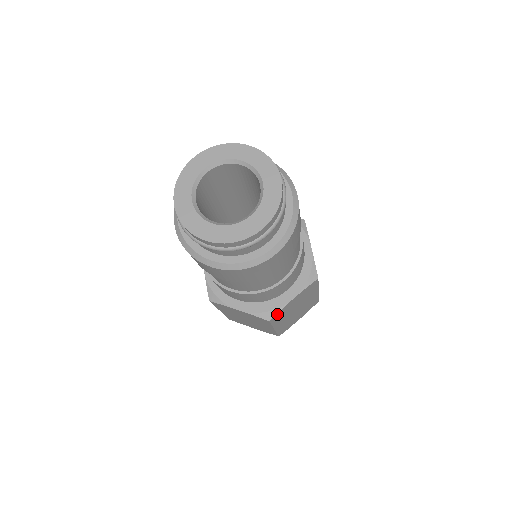
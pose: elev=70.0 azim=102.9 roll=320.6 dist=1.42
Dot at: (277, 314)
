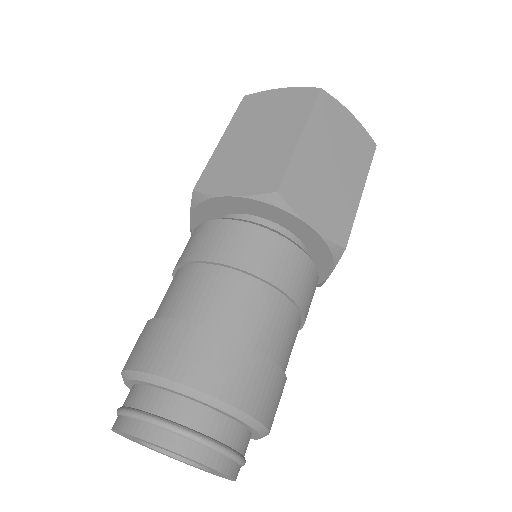
Dot at: occluded
